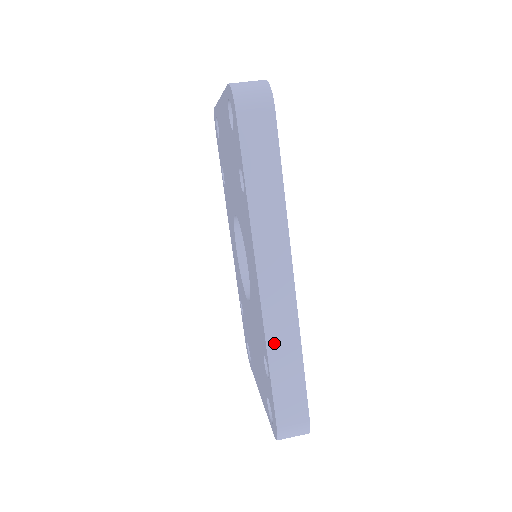
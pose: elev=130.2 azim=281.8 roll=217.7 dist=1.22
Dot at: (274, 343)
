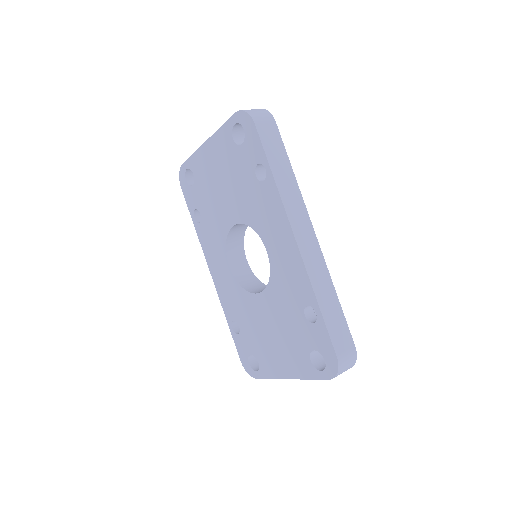
Dot at: (317, 285)
